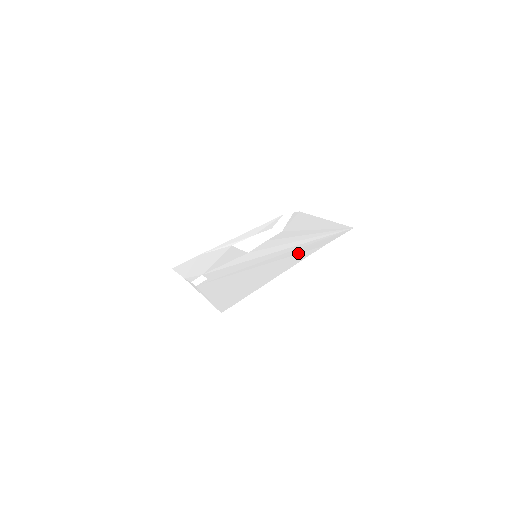
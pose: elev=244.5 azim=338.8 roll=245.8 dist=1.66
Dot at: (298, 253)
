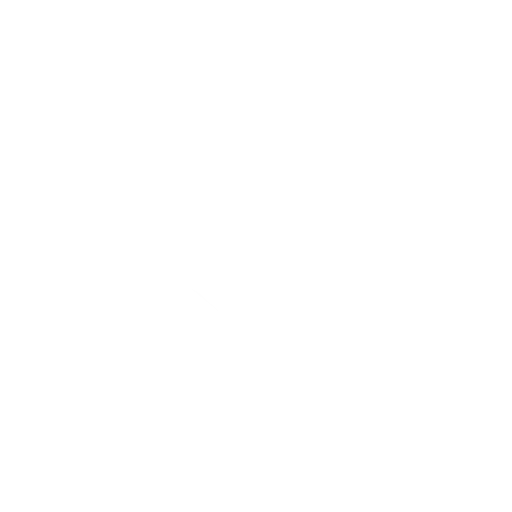
Dot at: (301, 254)
